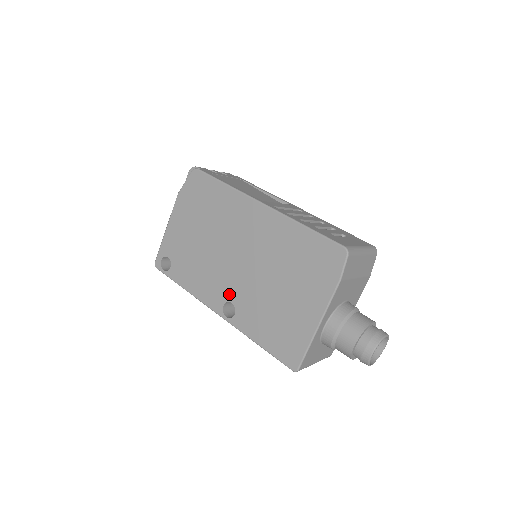
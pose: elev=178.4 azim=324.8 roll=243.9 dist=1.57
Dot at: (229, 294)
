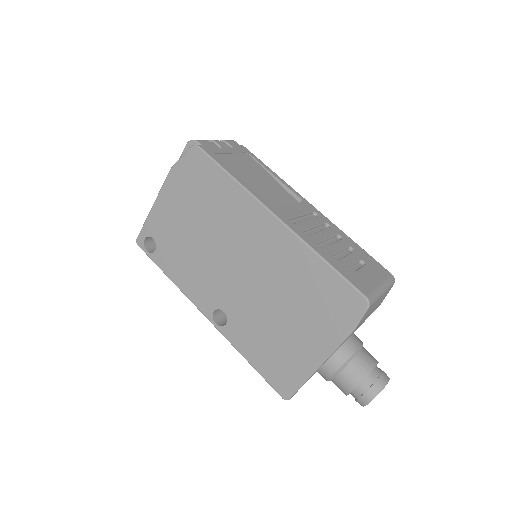
Dot at: (222, 302)
